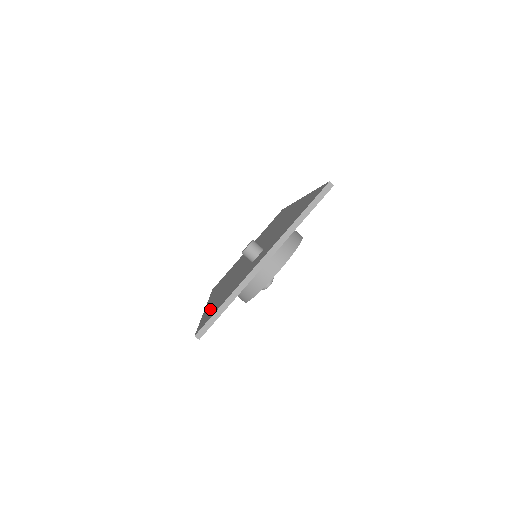
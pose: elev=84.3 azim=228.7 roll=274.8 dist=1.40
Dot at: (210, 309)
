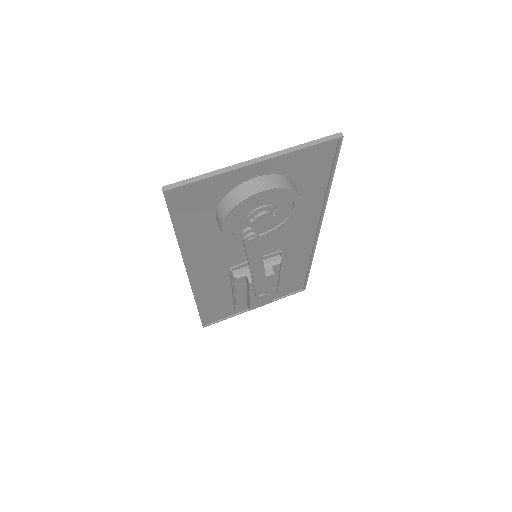
Dot at: (189, 223)
